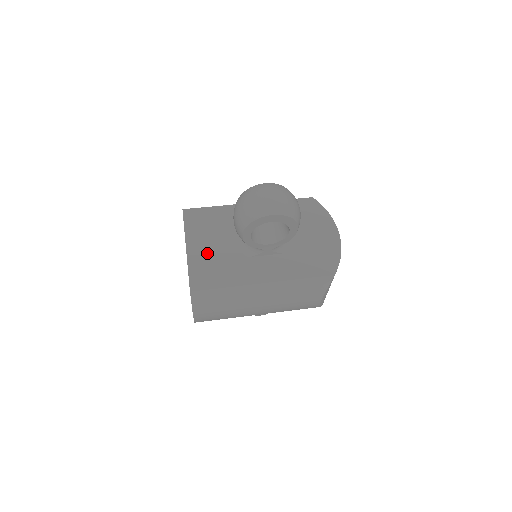
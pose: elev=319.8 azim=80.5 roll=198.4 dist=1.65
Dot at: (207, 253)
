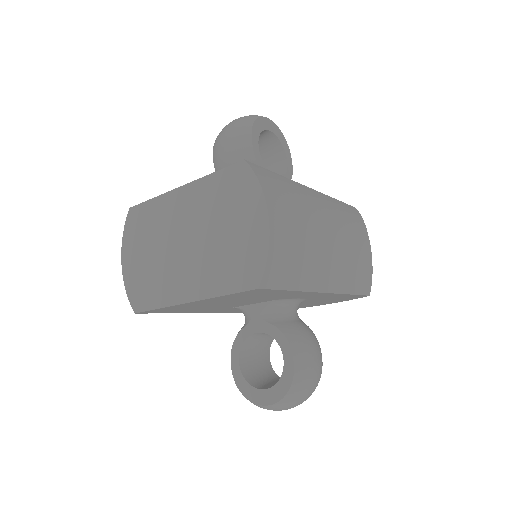
Dot at: occluded
